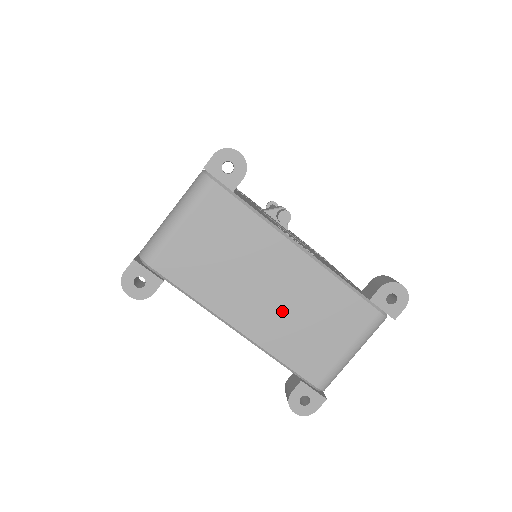
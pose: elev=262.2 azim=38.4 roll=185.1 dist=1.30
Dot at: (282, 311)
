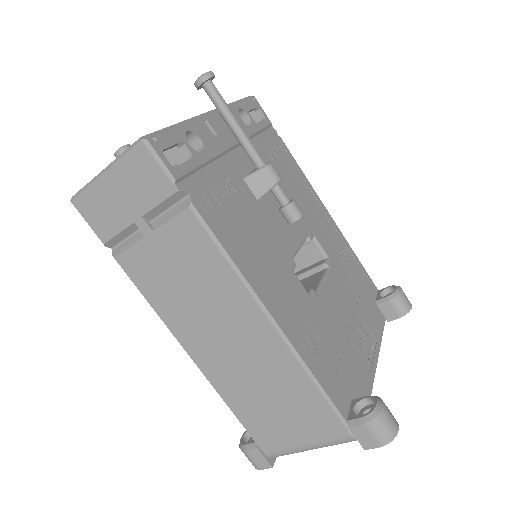
Dot at: occluded
